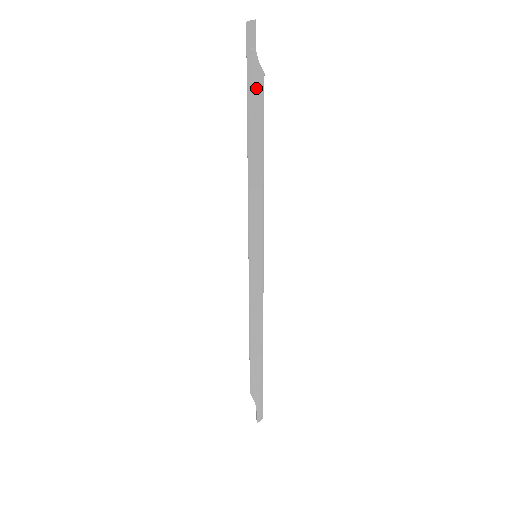
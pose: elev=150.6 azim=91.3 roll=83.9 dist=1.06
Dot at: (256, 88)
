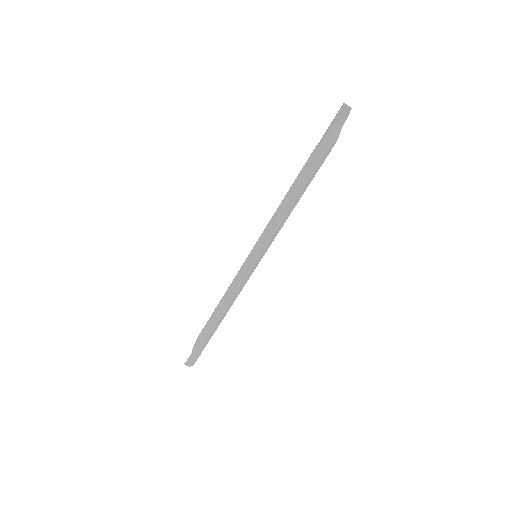
Dot at: (321, 147)
